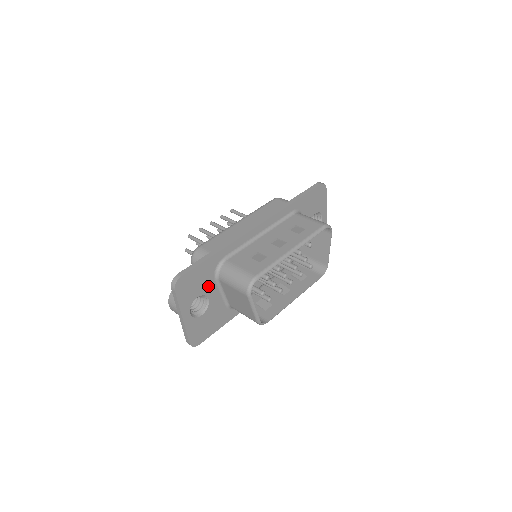
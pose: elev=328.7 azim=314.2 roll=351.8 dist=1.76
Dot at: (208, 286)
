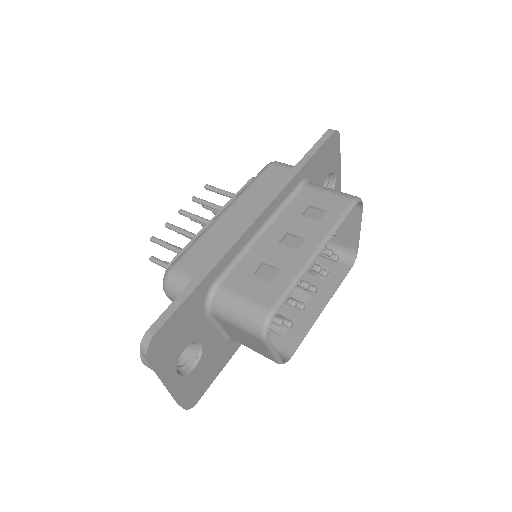
Dot at: (197, 328)
